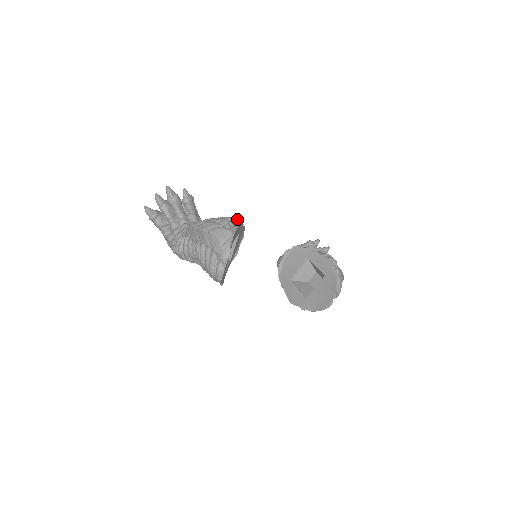
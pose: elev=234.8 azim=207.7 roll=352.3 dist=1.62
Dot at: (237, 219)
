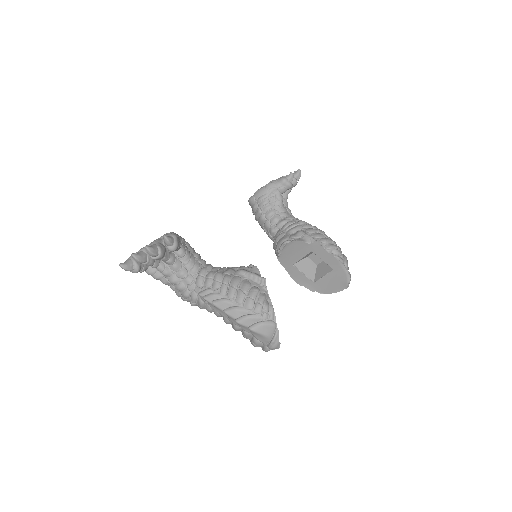
Dot at: (255, 276)
